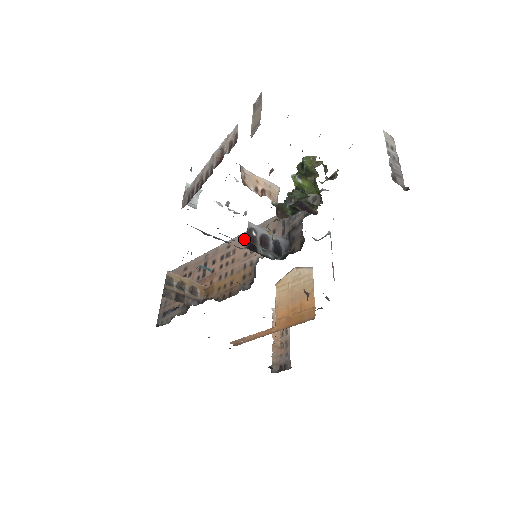
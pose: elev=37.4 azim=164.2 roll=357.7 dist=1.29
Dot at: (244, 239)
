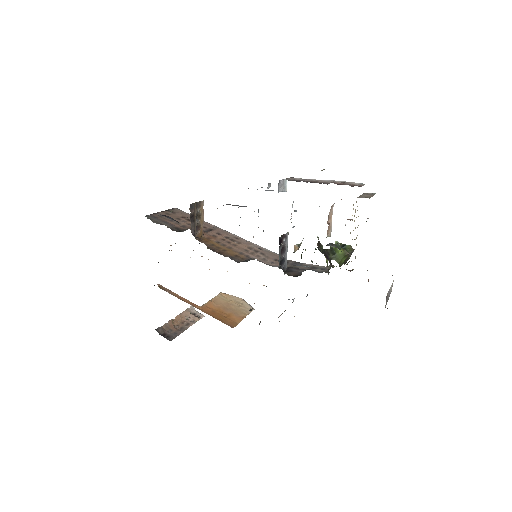
Dot at: (252, 245)
